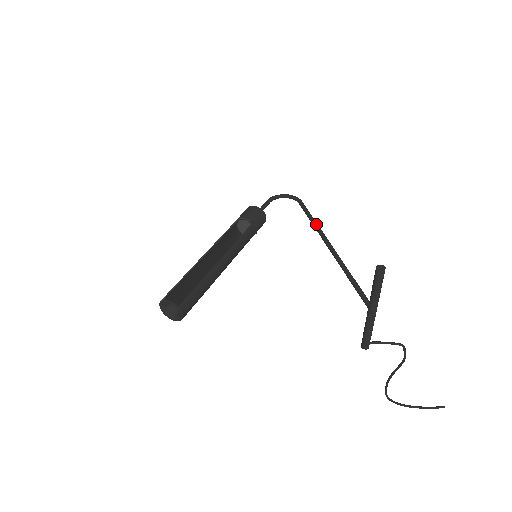
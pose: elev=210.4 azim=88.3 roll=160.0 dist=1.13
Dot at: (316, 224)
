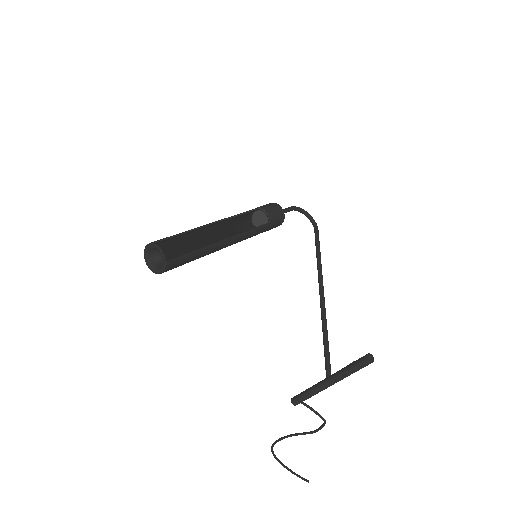
Dot at: occluded
